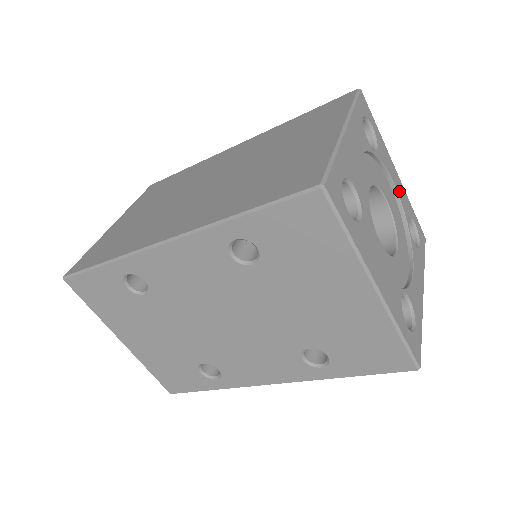
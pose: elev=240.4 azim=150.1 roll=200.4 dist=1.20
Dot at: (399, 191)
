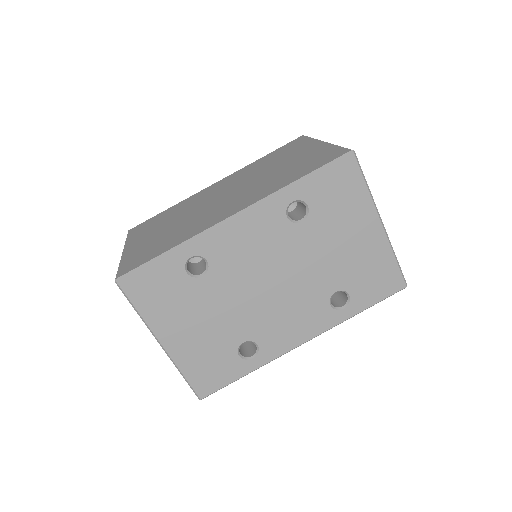
Dot at: occluded
